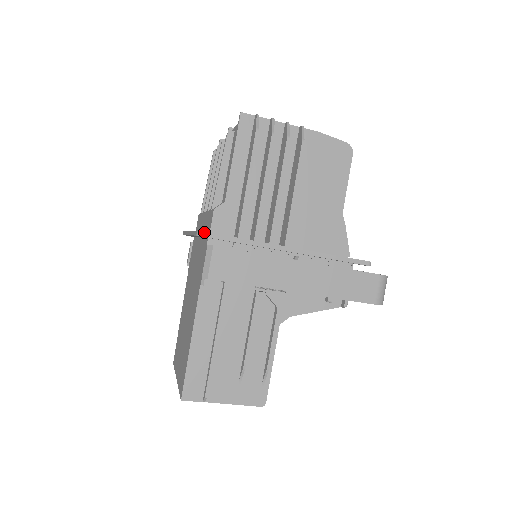
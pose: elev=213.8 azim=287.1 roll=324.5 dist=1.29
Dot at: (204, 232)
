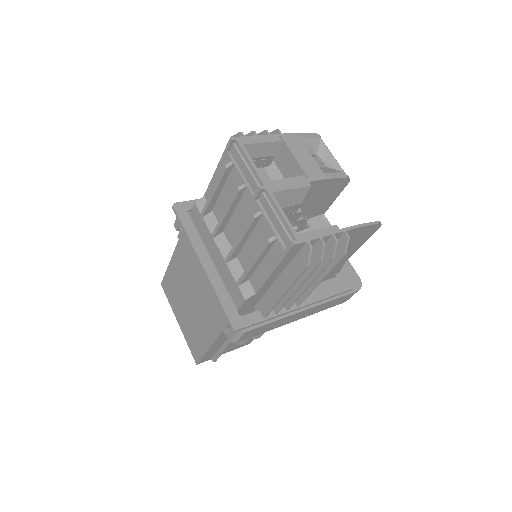
Dot at: (239, 330)
